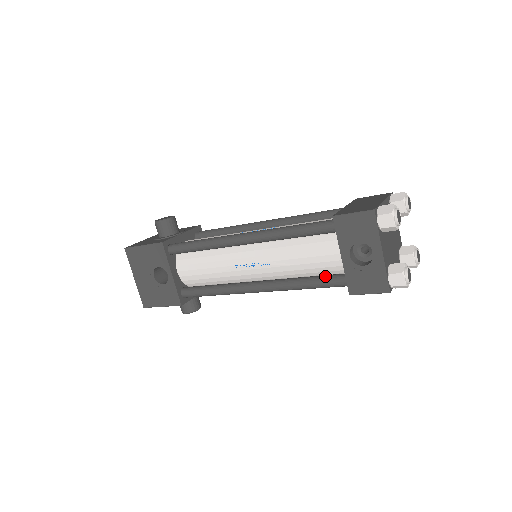
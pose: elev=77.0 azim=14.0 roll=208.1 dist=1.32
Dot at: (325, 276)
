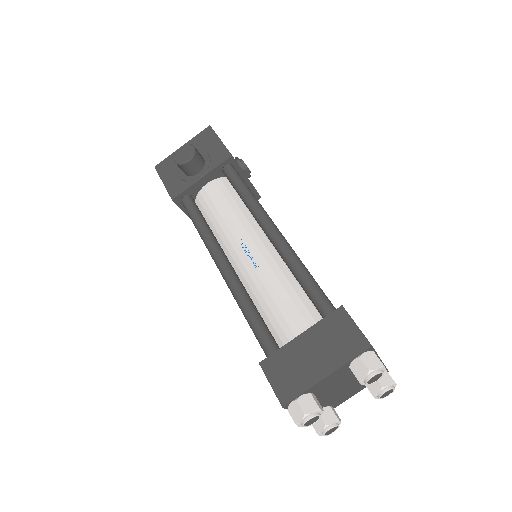
Dot at: occluded
